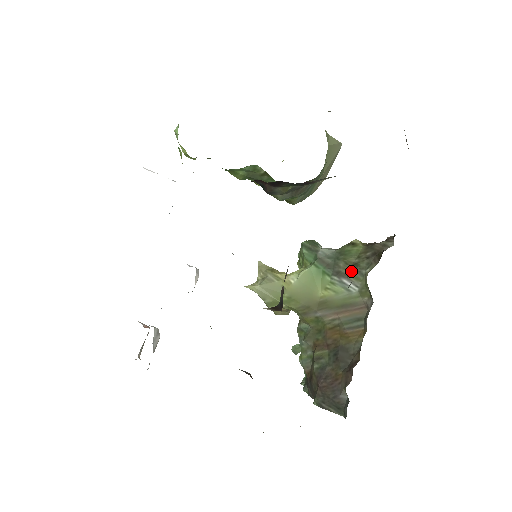
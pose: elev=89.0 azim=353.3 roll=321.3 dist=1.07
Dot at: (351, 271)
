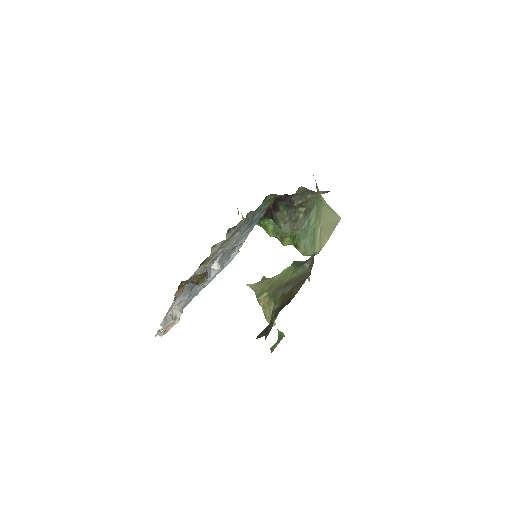
Dot at: (310, 258)
